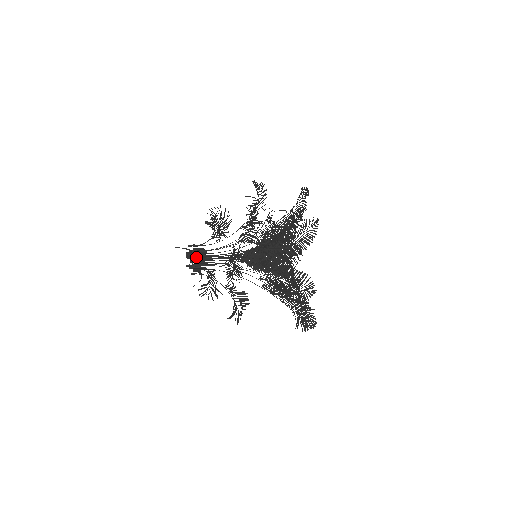
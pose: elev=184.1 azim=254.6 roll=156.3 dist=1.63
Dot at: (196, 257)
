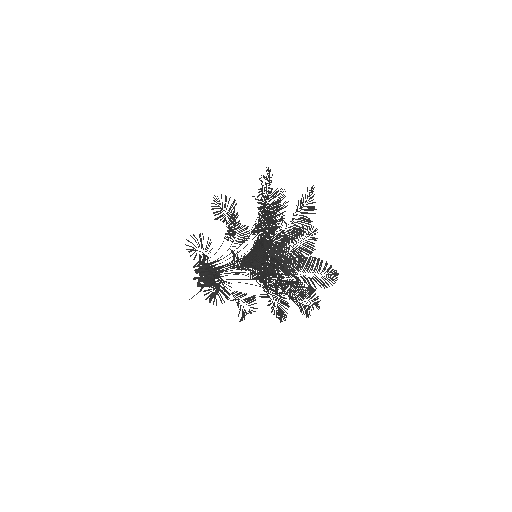
Dot at: occluded
